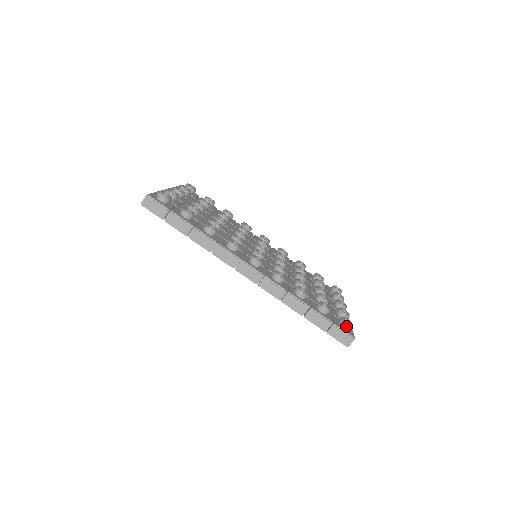
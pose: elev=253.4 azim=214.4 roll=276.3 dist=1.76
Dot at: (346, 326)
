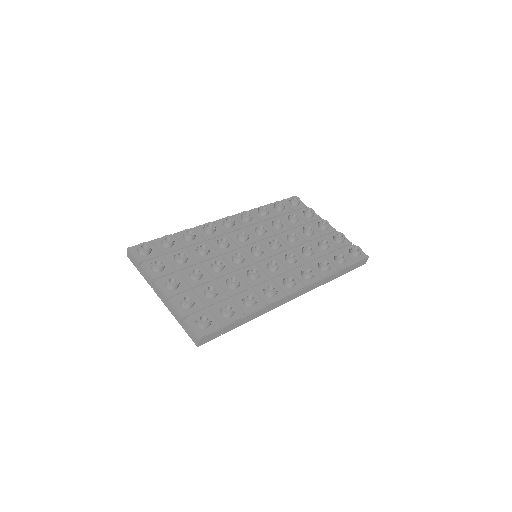
Dot at: (360, 255)
